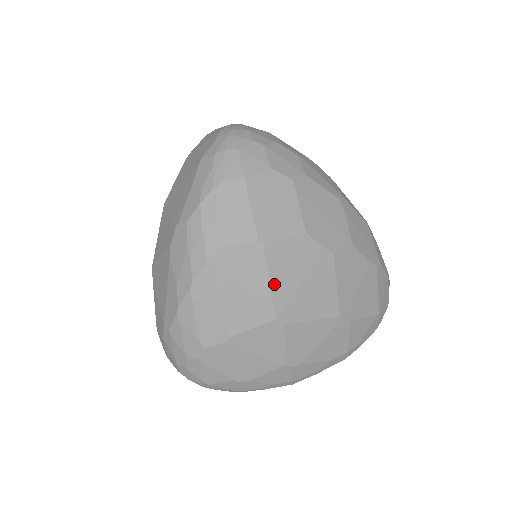
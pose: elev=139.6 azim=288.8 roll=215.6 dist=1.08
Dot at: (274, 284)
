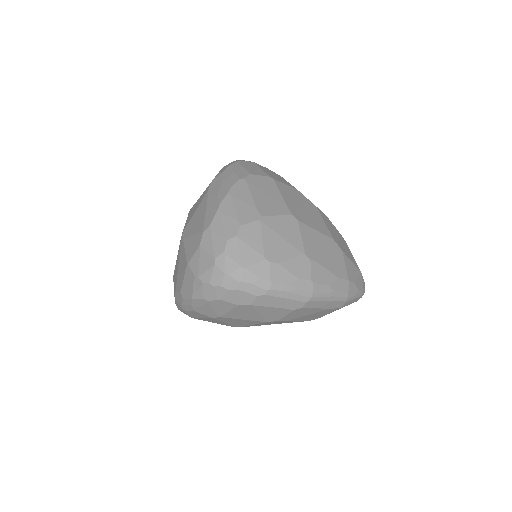
Dot at: (285, 198)
